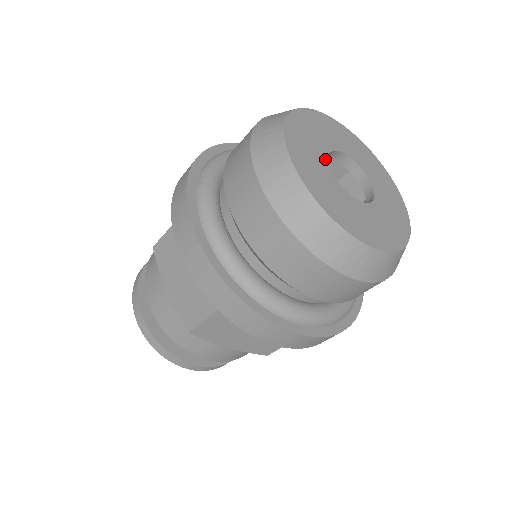
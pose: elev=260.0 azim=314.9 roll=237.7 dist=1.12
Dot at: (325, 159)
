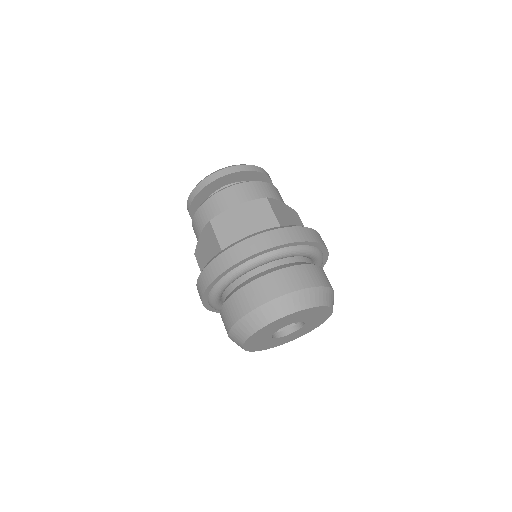
Dot at: (278, 329)
